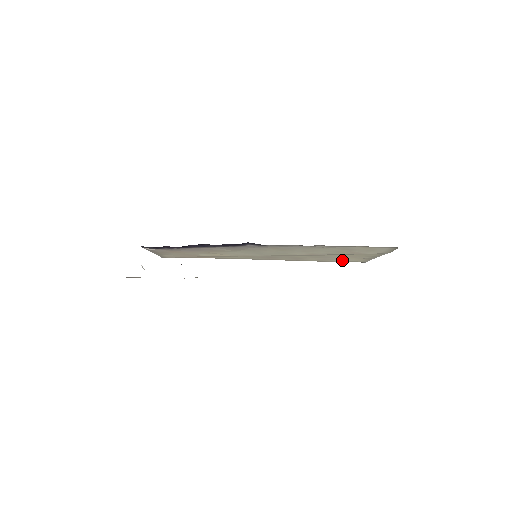
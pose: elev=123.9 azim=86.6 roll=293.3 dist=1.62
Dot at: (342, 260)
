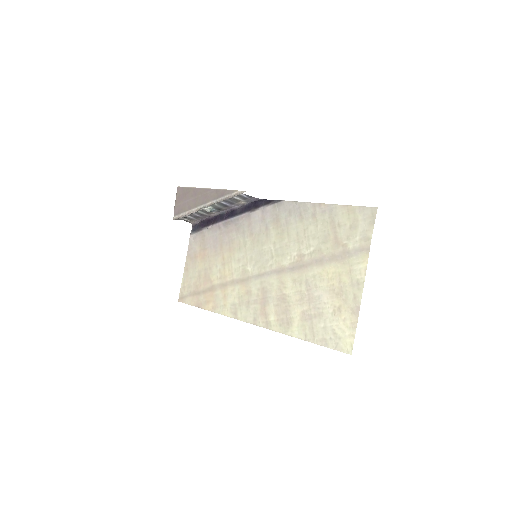
Dot at: (326, 327)
